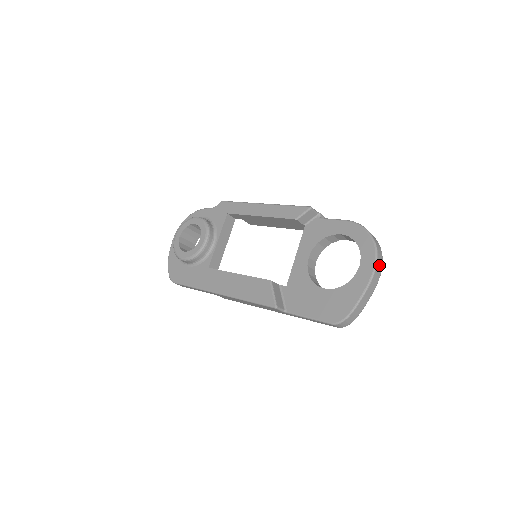
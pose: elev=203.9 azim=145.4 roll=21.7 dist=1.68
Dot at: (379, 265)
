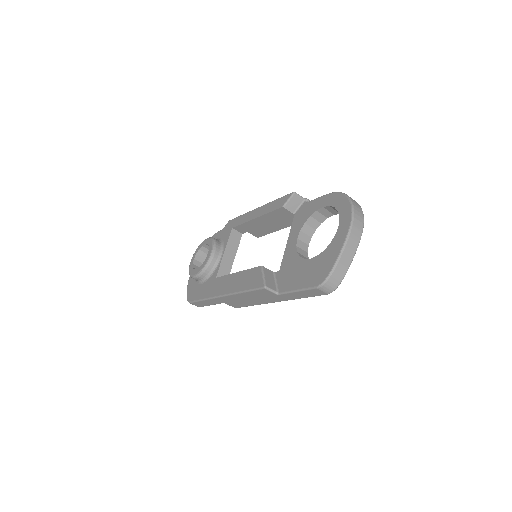
Dot at: (358, 220)
